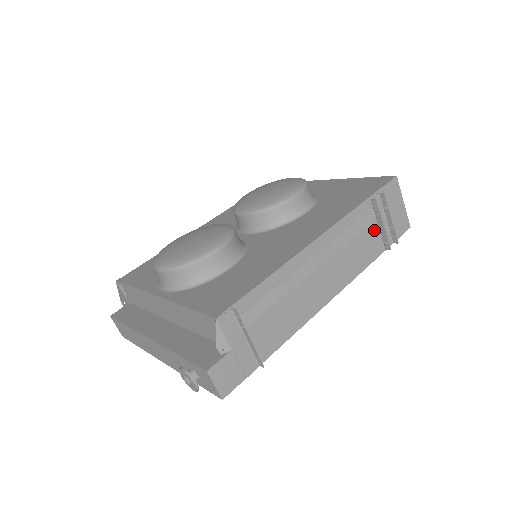
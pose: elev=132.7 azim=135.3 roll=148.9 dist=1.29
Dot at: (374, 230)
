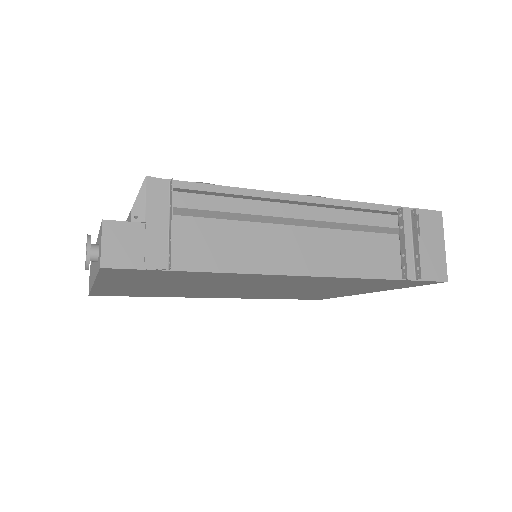
Dot at: (392, 245)
